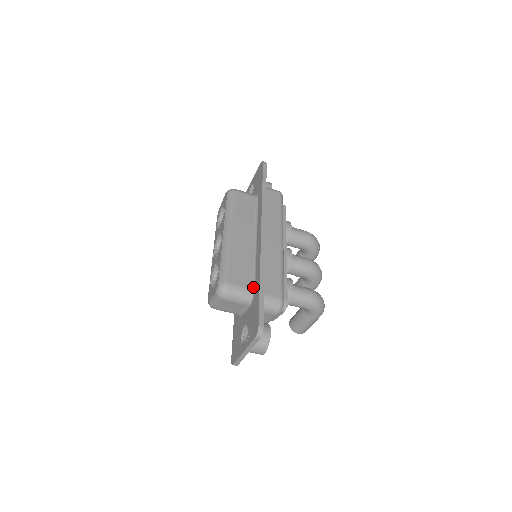
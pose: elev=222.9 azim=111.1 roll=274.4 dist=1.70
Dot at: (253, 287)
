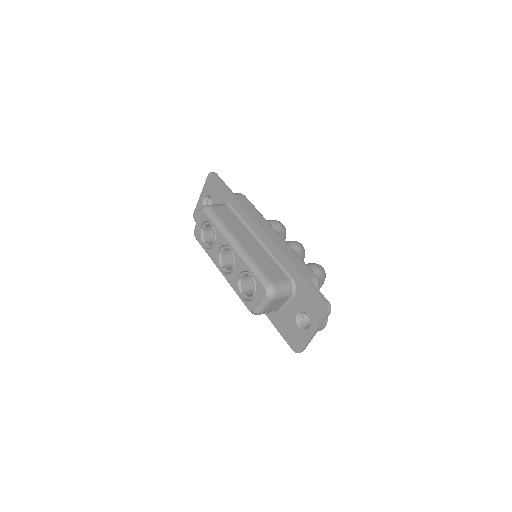
Dot at: (289, 278)
